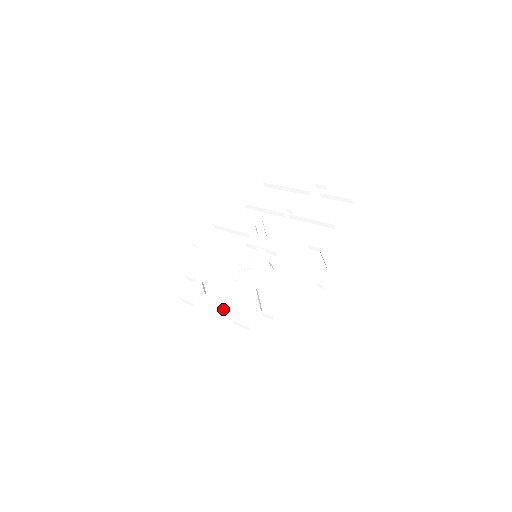
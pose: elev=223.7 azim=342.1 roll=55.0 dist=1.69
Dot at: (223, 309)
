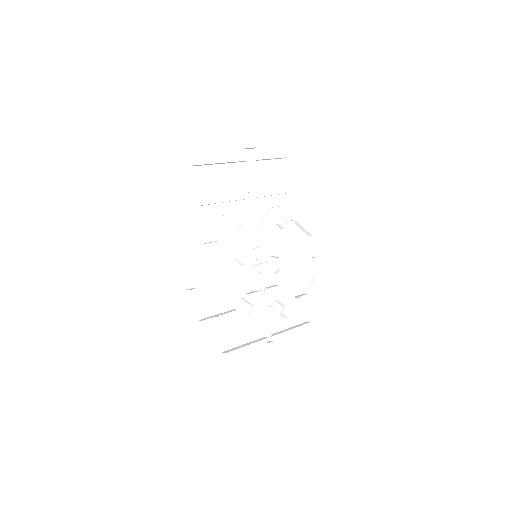
Dot at: (268, 315)
